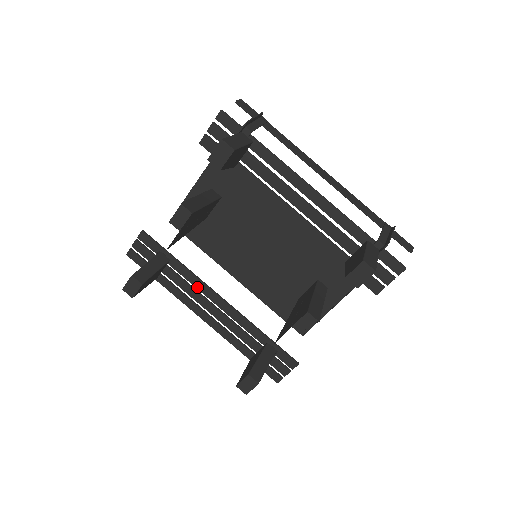
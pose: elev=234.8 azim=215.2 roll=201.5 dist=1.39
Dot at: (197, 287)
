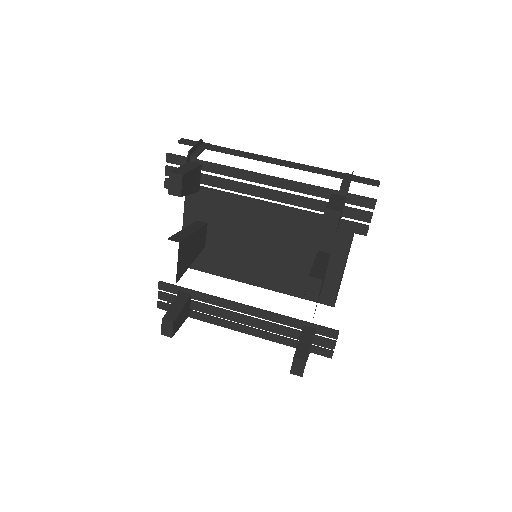
Dot at: (223, 306)
